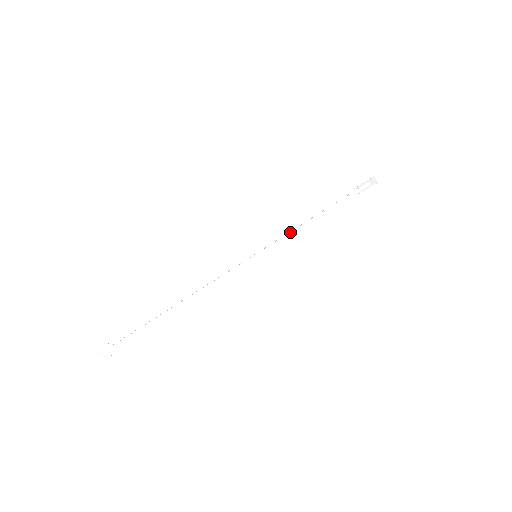
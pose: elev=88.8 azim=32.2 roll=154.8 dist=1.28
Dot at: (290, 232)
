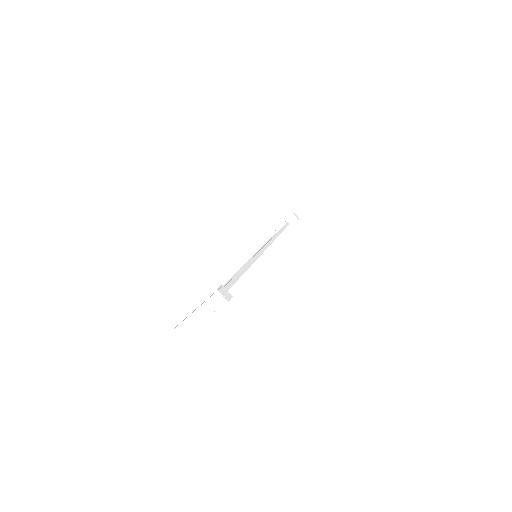
Dot at: (271, 239)
